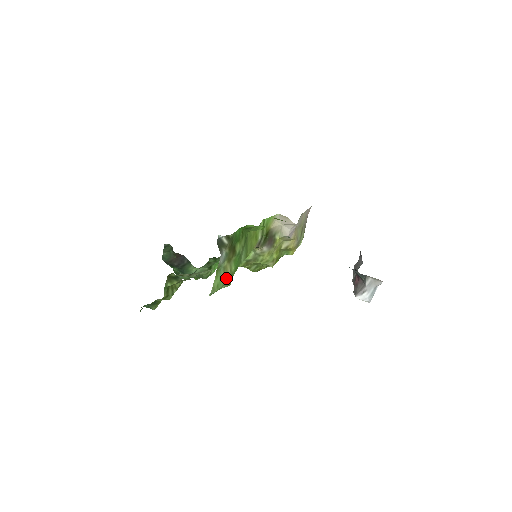
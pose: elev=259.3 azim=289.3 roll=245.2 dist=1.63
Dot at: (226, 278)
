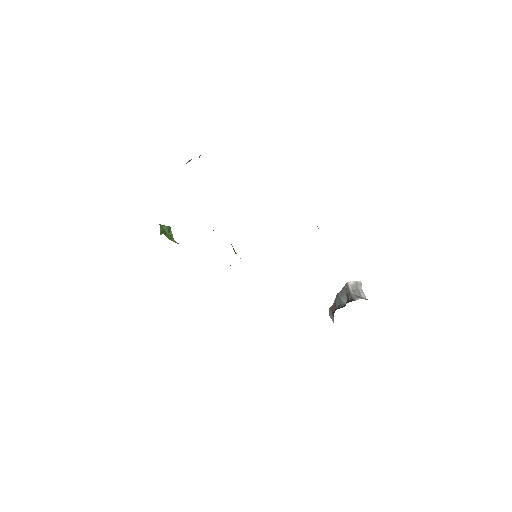
Dot at: occluded
